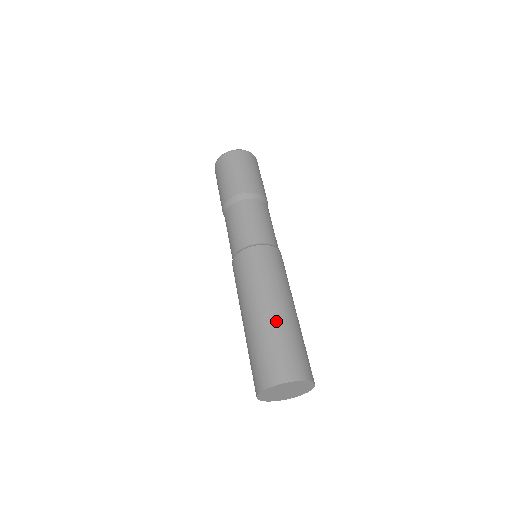
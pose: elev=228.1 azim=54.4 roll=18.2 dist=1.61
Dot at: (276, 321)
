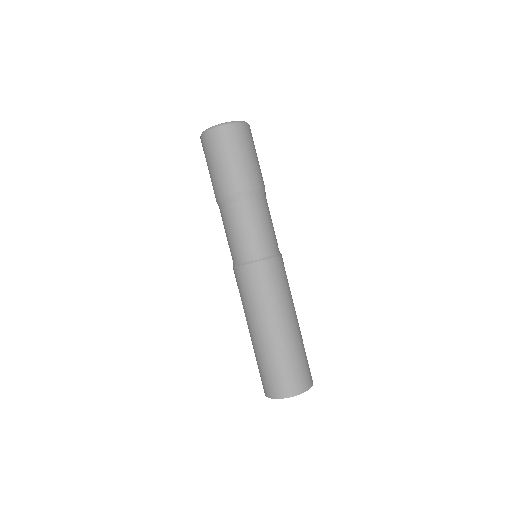
Dot at: (287, 341)
